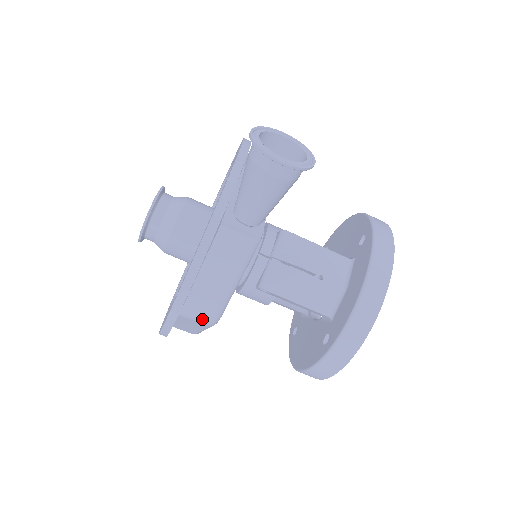
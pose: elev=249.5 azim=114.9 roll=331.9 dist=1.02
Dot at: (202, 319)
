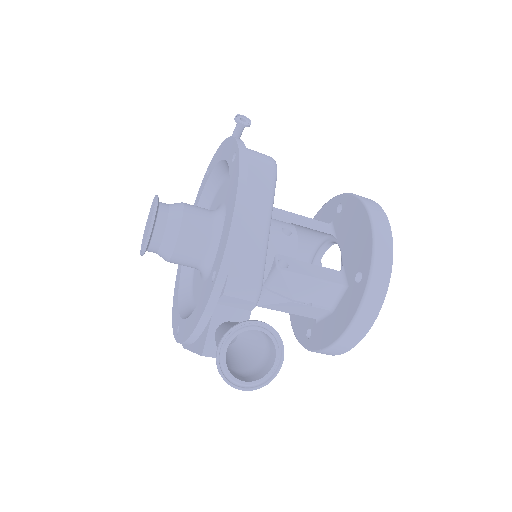
Dot at: occluded
